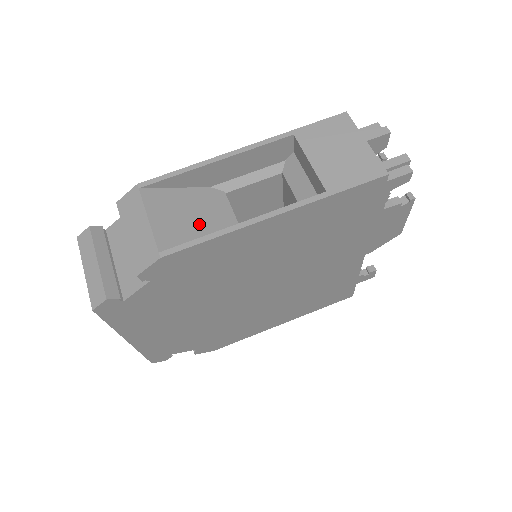
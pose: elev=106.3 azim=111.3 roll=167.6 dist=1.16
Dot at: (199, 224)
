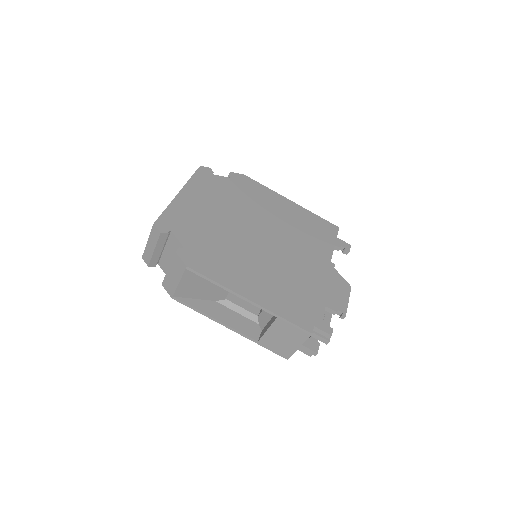
Dot at: (205, 290)
